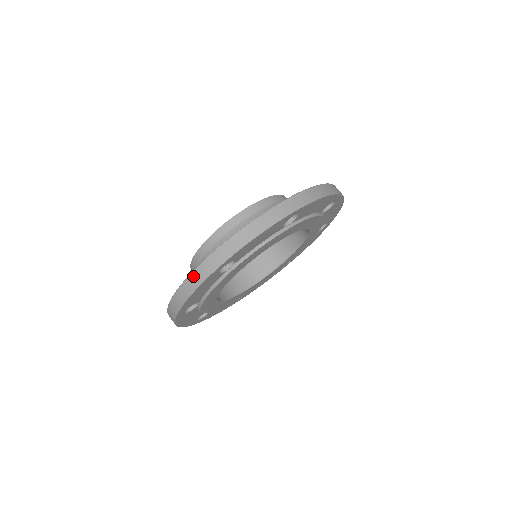
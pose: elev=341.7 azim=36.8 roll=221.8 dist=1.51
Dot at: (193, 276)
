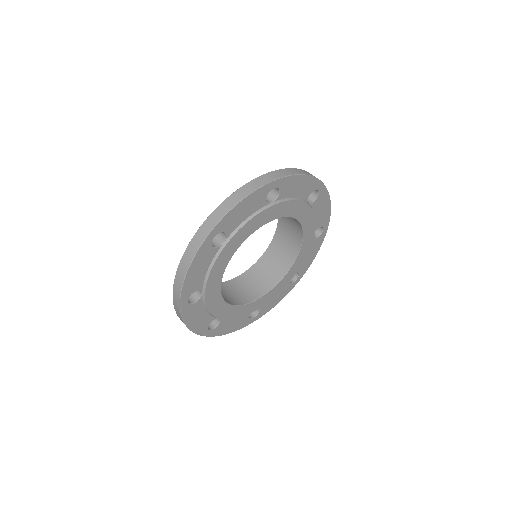
Dot at: (177, 313)
